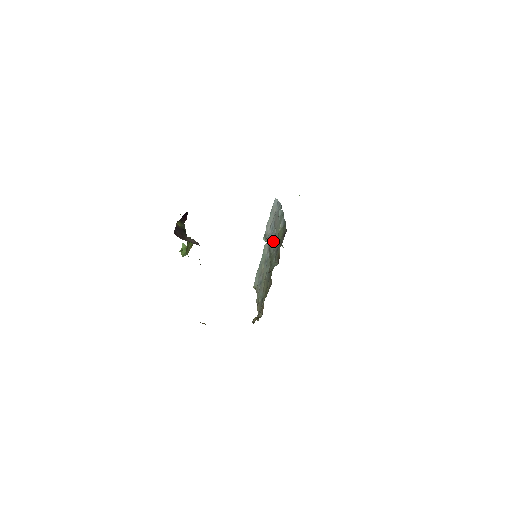
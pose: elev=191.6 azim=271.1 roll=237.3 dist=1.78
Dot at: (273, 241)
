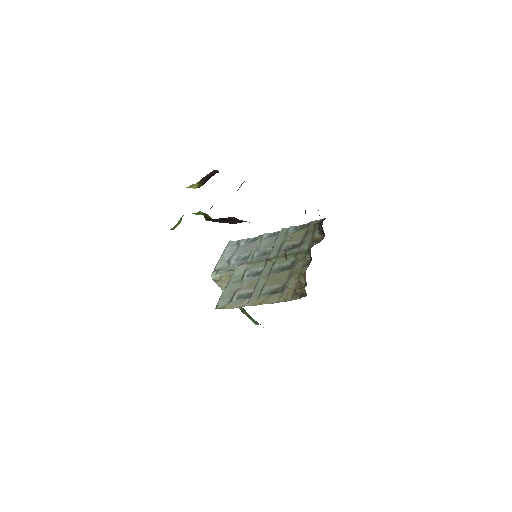
Dot at: (261, 255)
